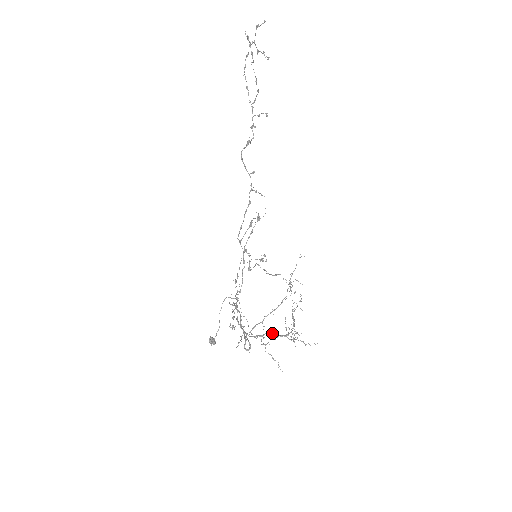
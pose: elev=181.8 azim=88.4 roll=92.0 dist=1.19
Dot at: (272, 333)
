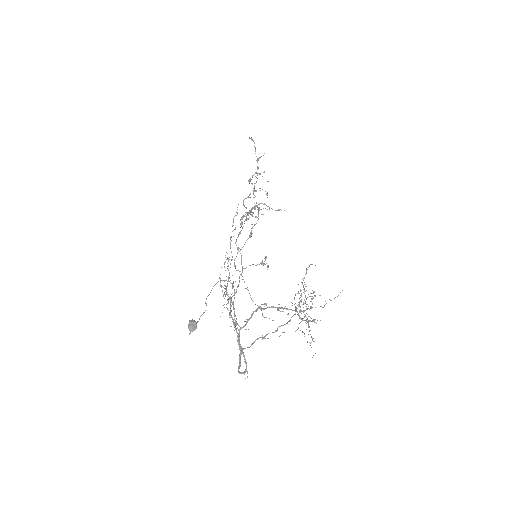
Dot at: (277, 307)
